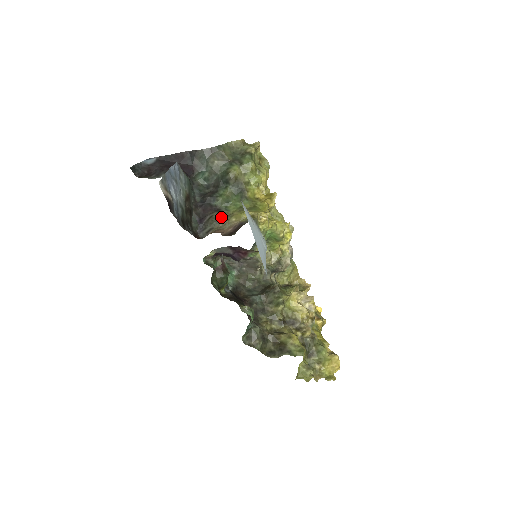
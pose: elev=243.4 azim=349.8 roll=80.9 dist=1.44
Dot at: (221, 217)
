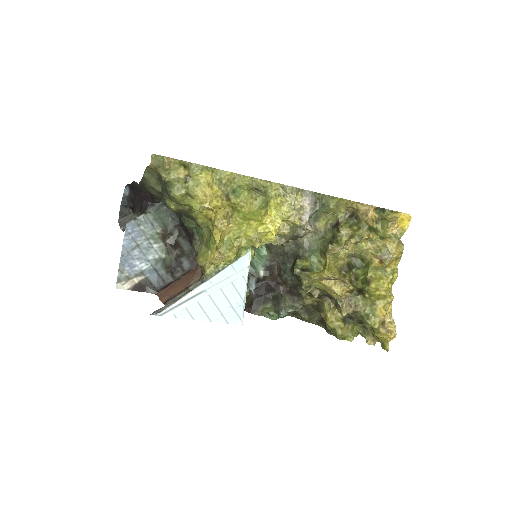
Dot at: (196, 248)
